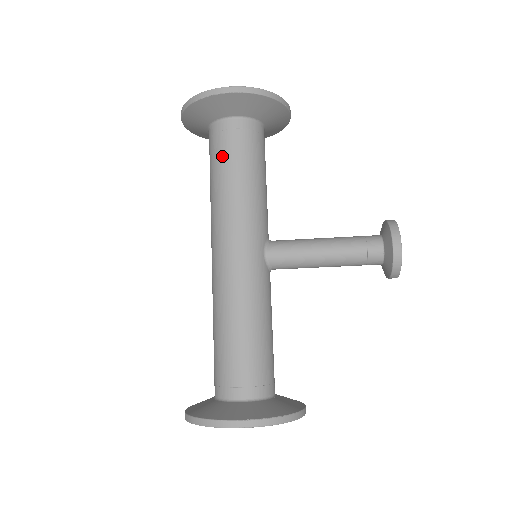
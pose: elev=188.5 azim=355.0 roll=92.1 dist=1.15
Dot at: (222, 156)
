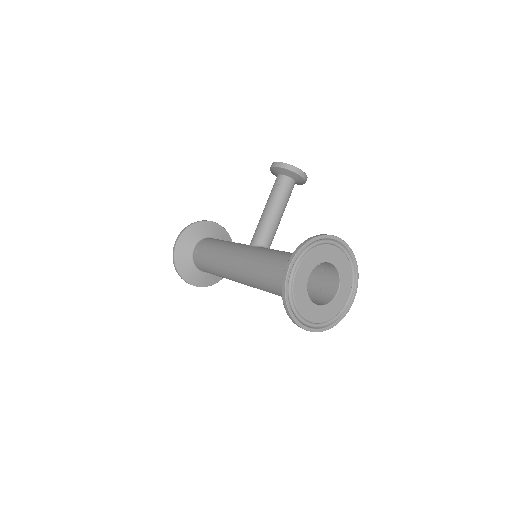
Dot at: (203, 259)
